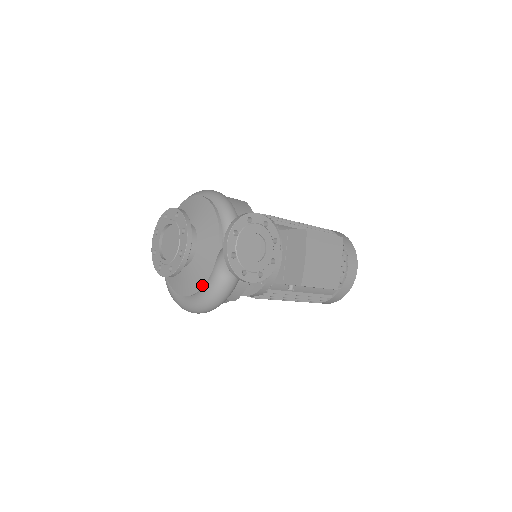
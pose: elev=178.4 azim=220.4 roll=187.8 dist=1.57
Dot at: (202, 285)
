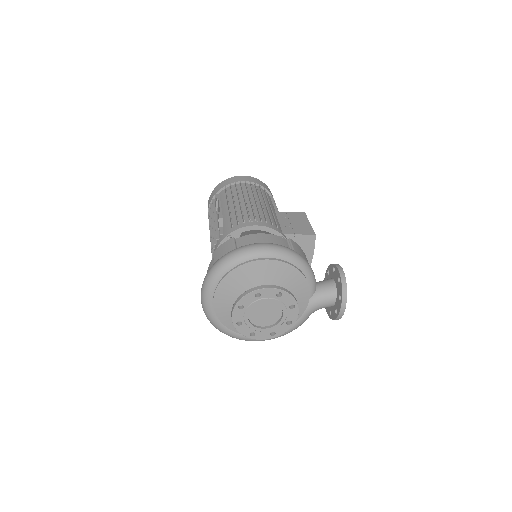
Dot at: occluded
